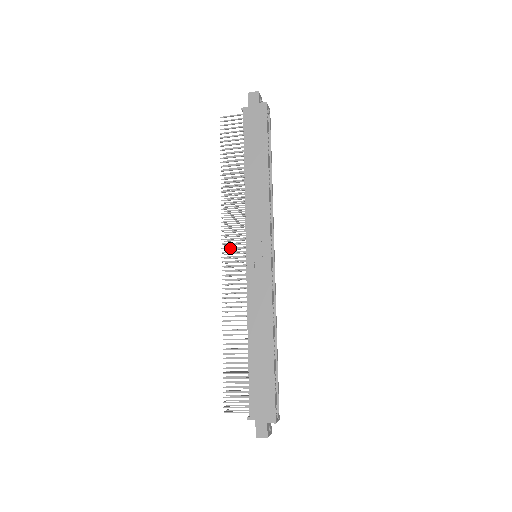
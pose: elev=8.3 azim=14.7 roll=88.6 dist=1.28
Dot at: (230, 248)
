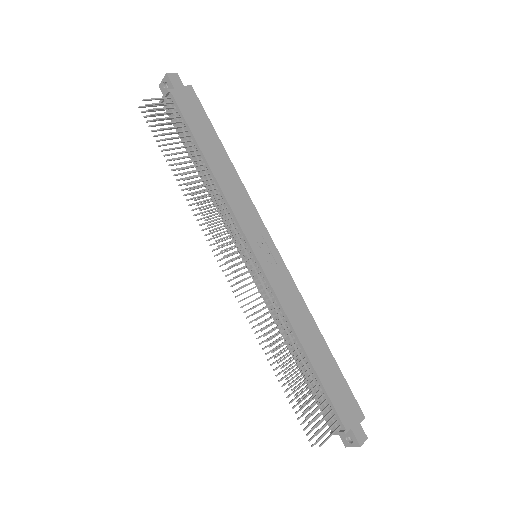
Dot at: (232, 253)
